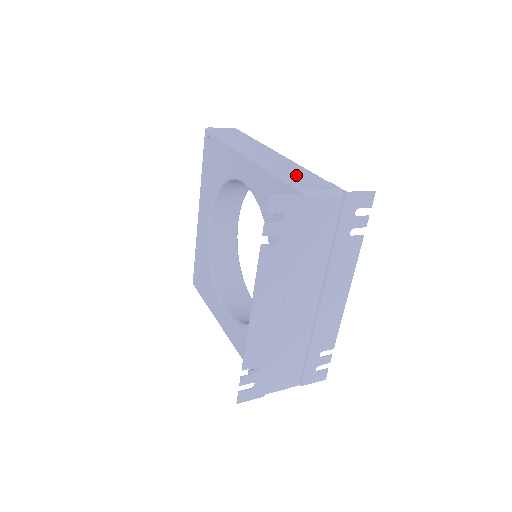
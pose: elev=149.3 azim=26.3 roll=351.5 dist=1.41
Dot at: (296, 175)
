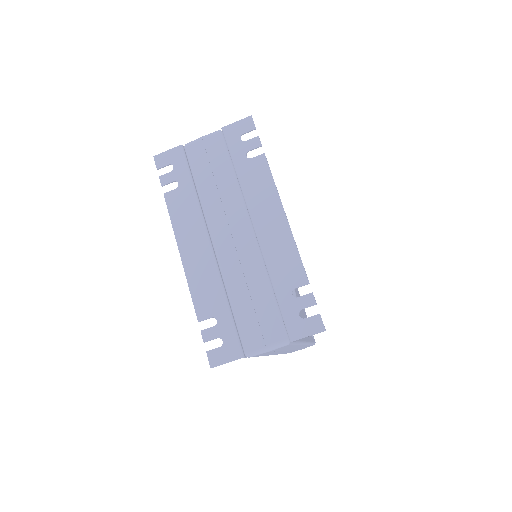
Dot at: occluded
